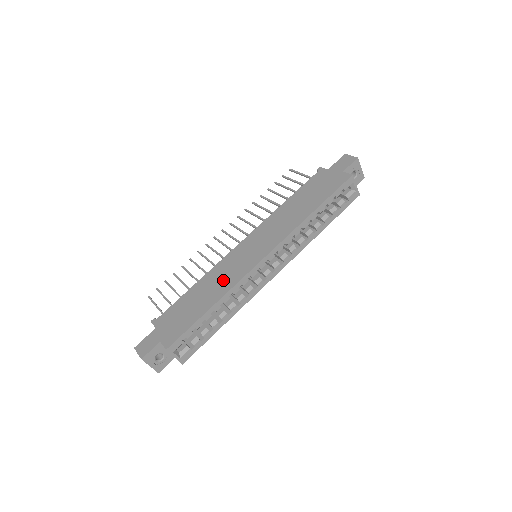
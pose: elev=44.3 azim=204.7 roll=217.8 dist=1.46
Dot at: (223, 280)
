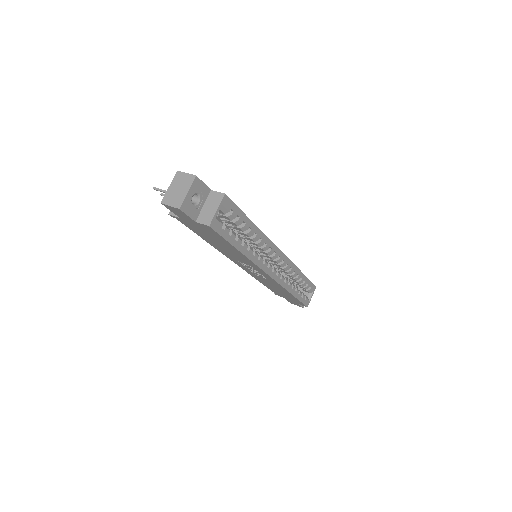
Dot at: occluded
